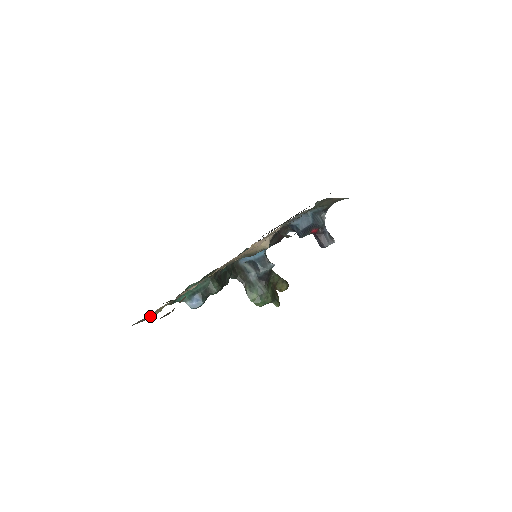
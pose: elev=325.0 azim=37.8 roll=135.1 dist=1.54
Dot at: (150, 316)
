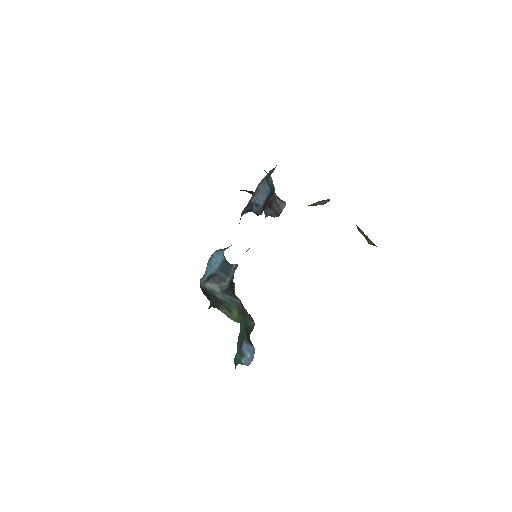
Dot at: occluded
